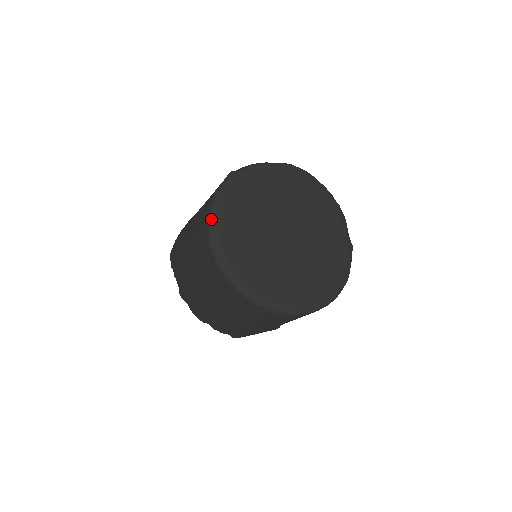
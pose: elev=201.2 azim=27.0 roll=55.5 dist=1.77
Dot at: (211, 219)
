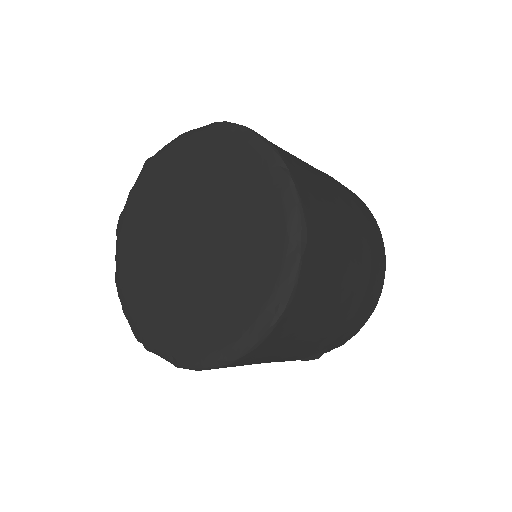
Dot at: (117, 230)
